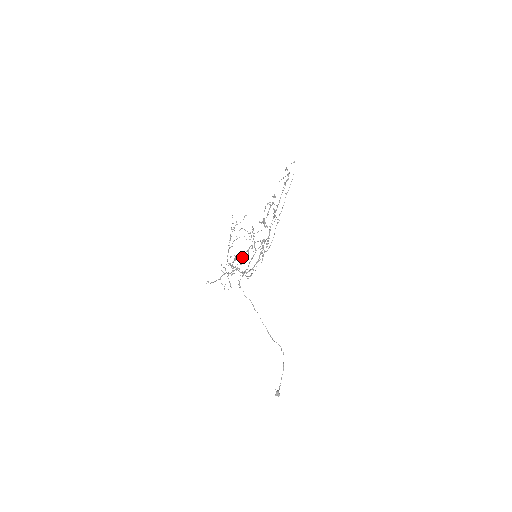
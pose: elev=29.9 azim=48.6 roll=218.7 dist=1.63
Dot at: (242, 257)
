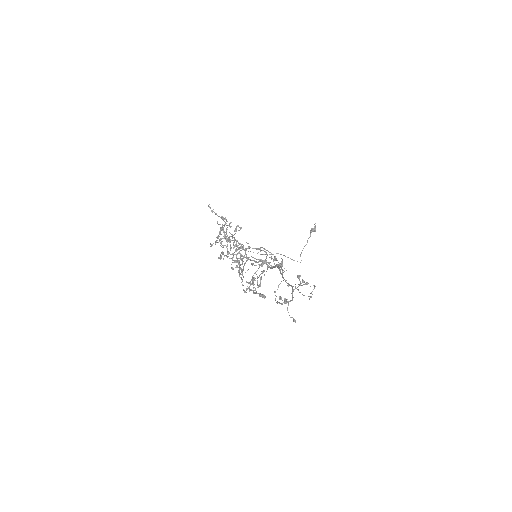
Dot at: (231, 258)
